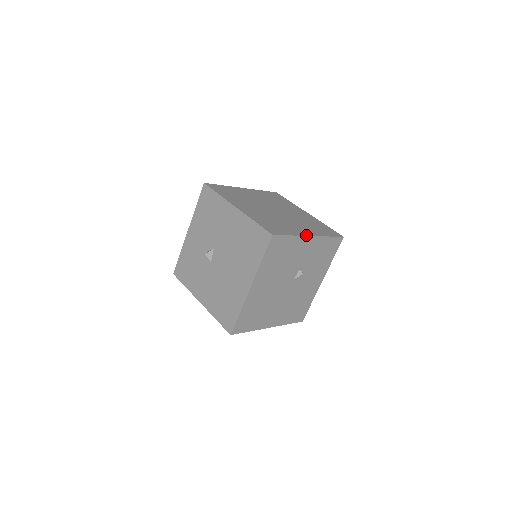
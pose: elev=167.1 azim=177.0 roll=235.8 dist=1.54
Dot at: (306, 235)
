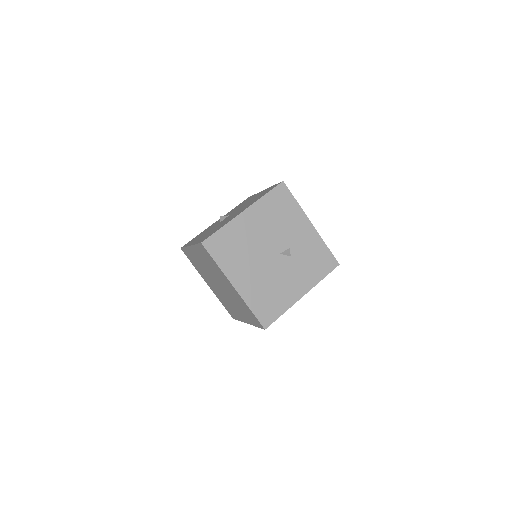
Dot at: (308, 218)
